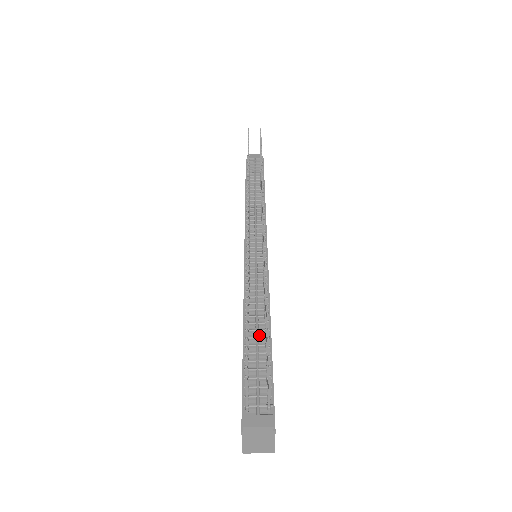
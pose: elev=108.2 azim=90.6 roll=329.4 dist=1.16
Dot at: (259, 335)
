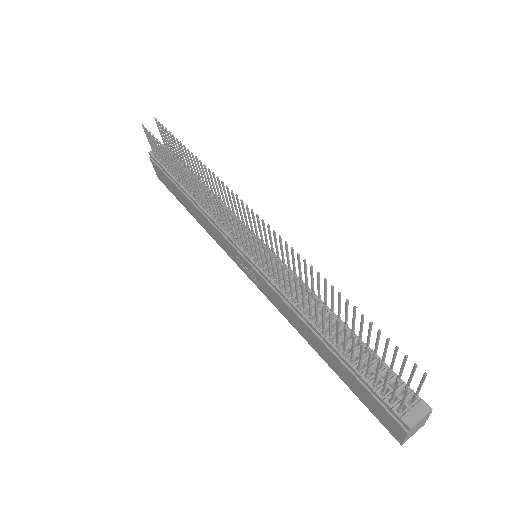
Dot at: (341, 334)
